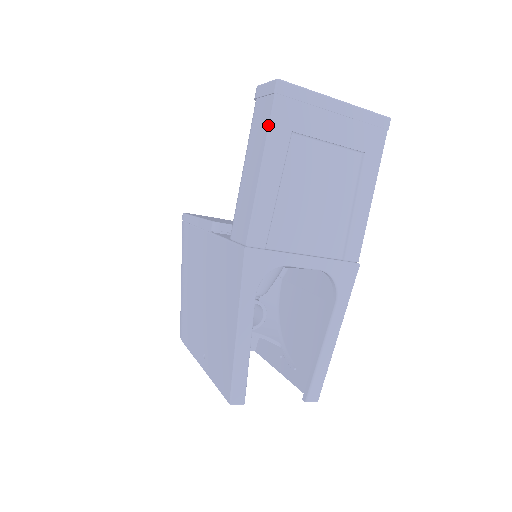
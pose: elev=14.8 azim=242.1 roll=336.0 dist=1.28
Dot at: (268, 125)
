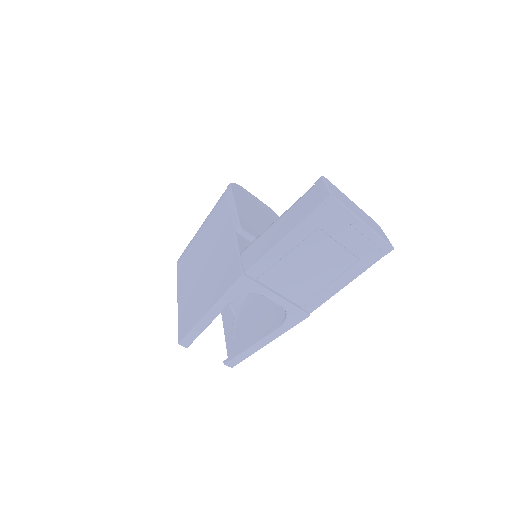
Dot at: (306, 217)
